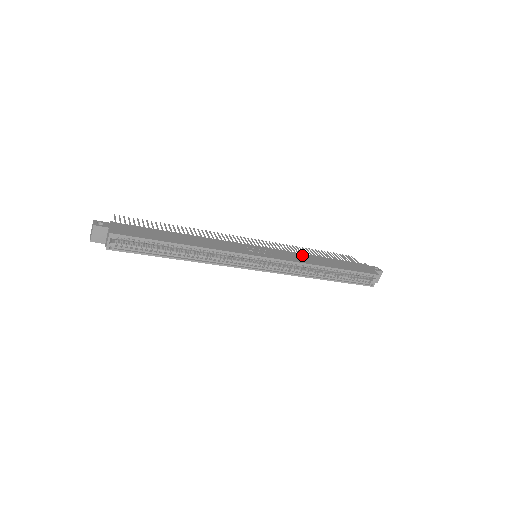
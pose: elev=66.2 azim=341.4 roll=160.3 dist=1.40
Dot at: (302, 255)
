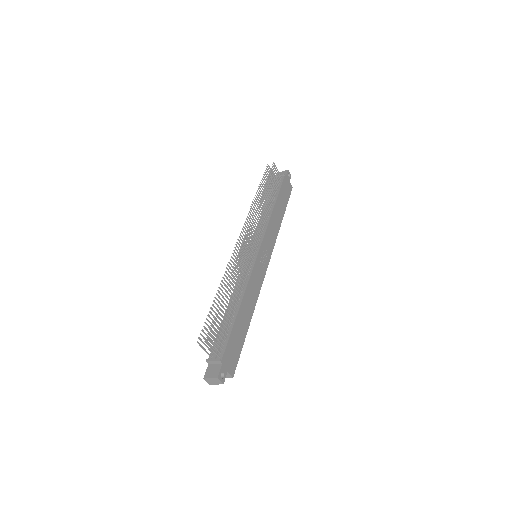
Dot at: (272, 222)
